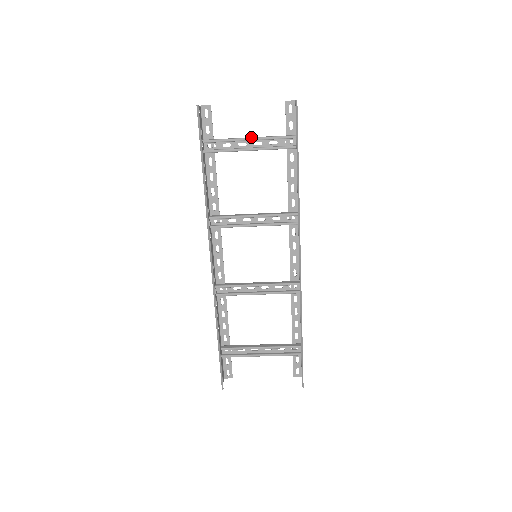
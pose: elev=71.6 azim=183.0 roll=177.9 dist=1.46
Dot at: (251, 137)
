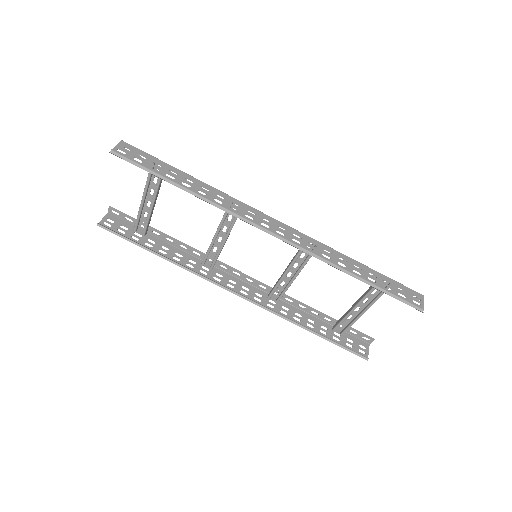
Dot at: (142, 196)
